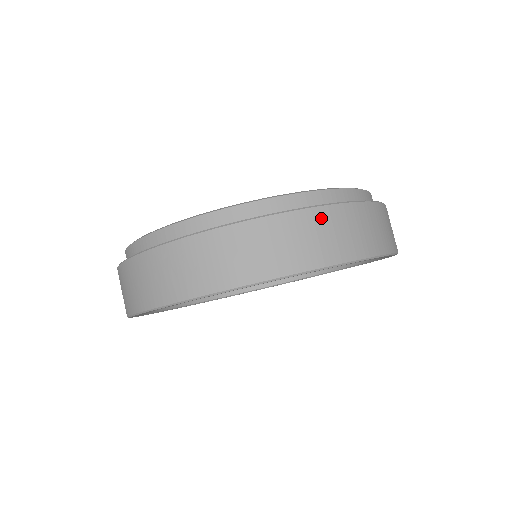
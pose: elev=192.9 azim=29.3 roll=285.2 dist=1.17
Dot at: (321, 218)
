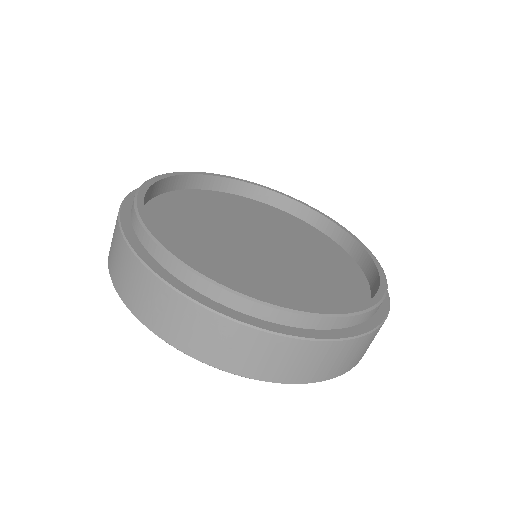
Dot at: (352, 346)
